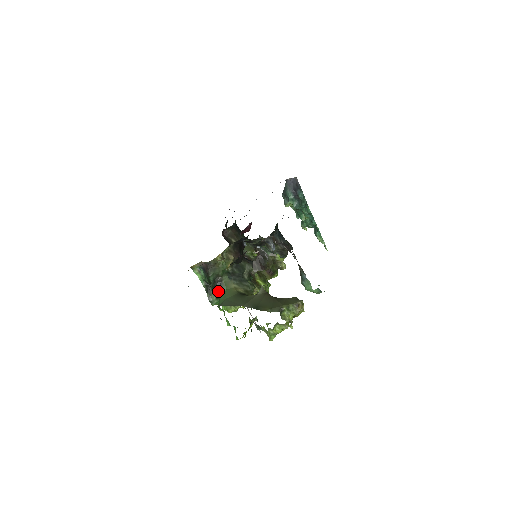
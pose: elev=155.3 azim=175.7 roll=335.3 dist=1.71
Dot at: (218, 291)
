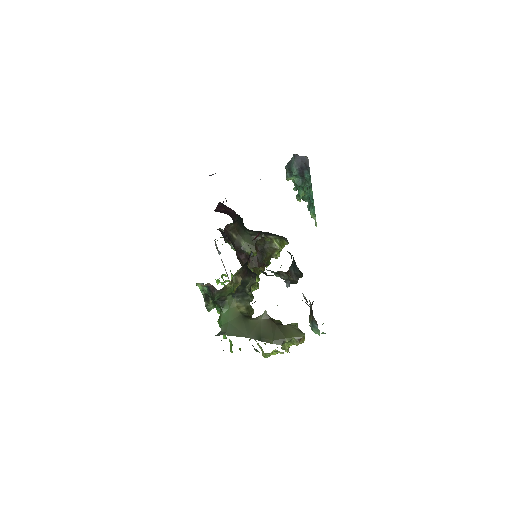
Dot at: (219, 307)
